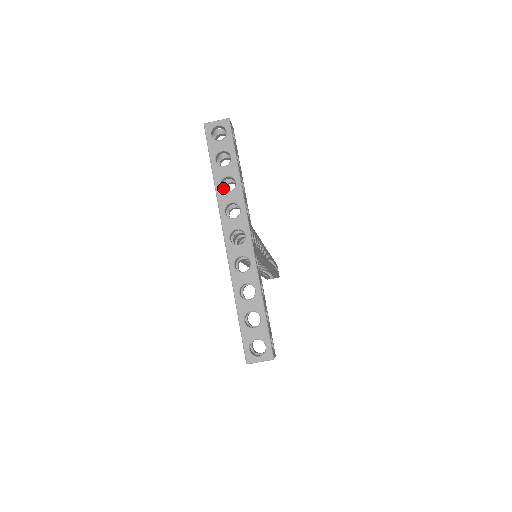
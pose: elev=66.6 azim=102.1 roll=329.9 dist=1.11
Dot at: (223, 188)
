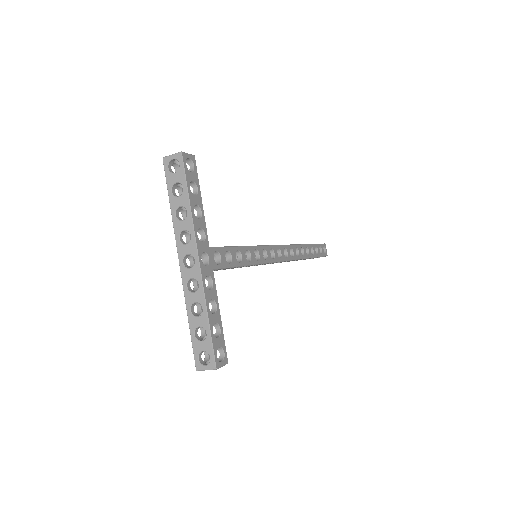
Dot at: (185, 213)
